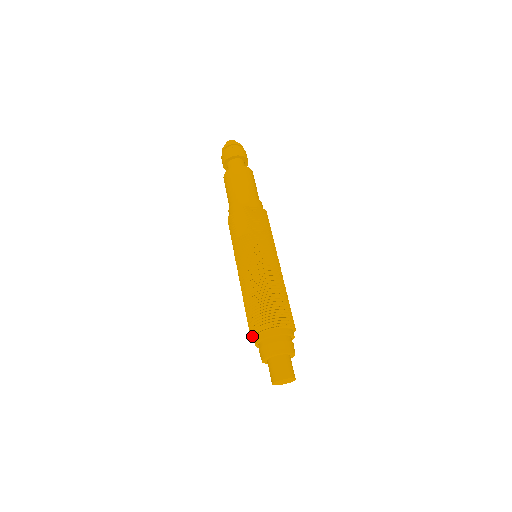
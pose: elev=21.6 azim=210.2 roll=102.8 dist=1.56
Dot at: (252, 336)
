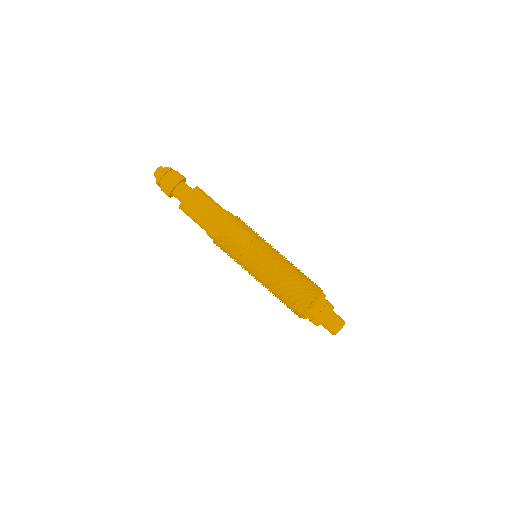
Dot at: (305, 312)
